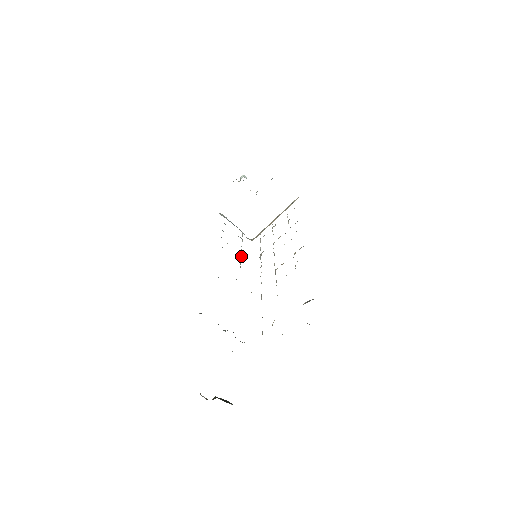
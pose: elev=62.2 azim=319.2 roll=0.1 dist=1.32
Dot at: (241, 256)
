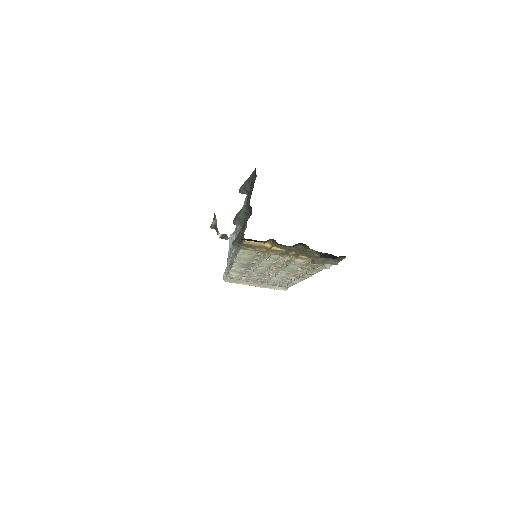
Dot at: occluded
